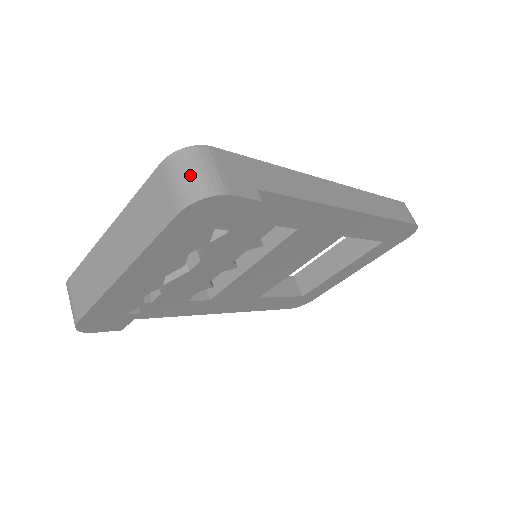
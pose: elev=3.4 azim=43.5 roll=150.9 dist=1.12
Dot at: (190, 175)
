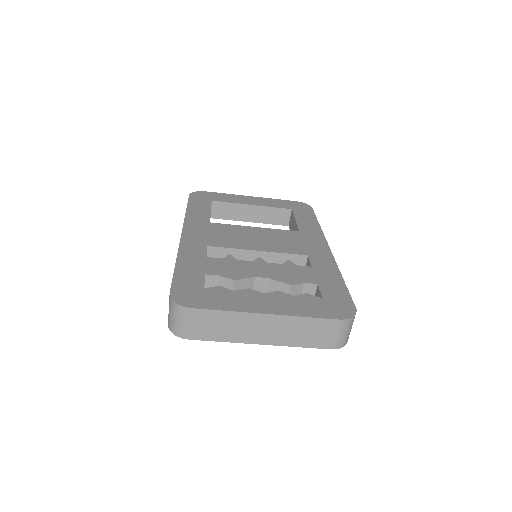
Dot at: (347, 333)
